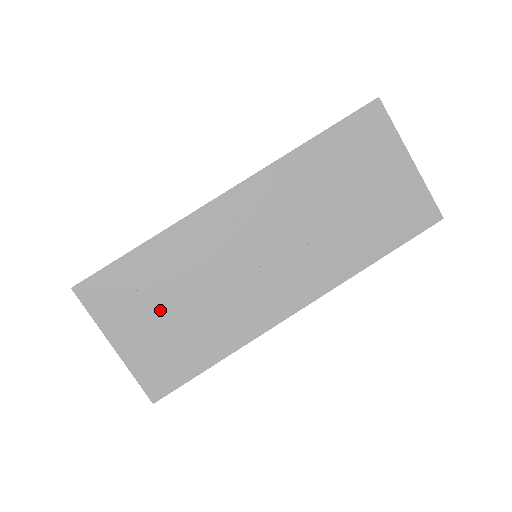
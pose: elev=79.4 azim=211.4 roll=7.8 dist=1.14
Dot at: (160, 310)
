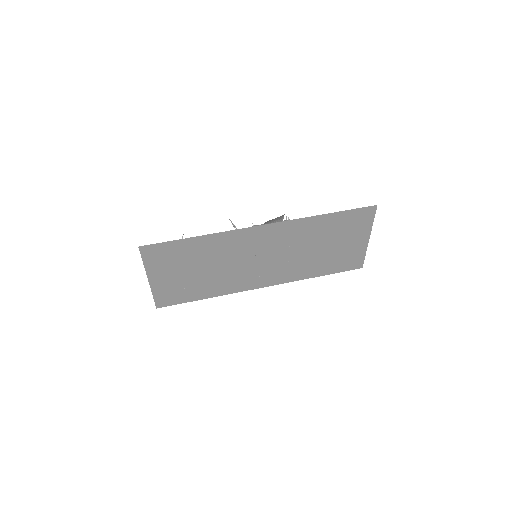
Dot at: (187, 270)
